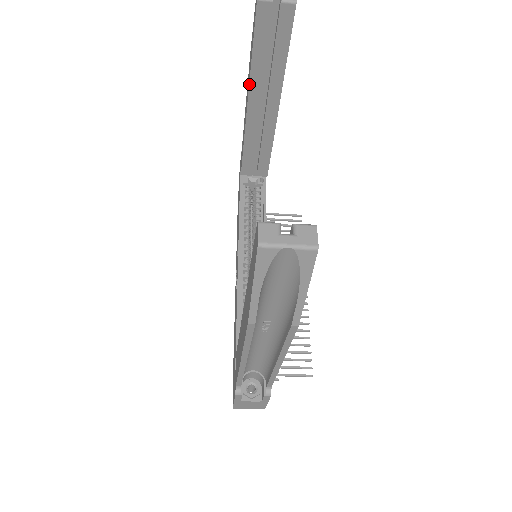
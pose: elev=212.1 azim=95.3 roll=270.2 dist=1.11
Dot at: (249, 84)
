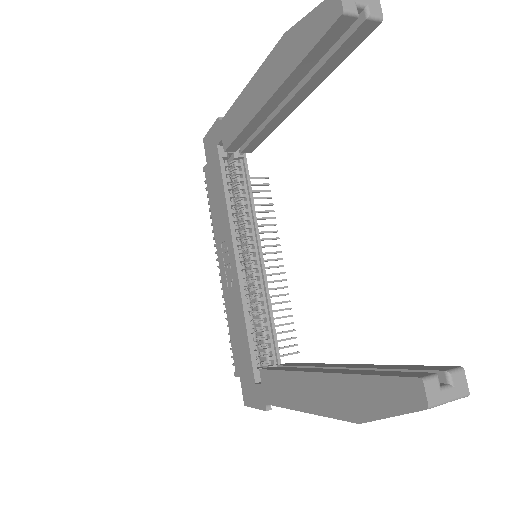
Dot at: (282, 84)
